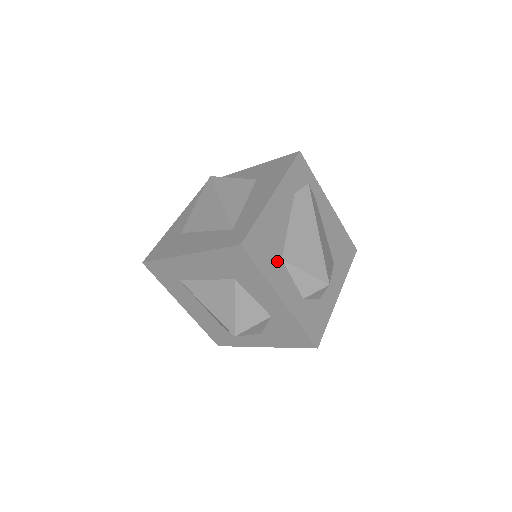
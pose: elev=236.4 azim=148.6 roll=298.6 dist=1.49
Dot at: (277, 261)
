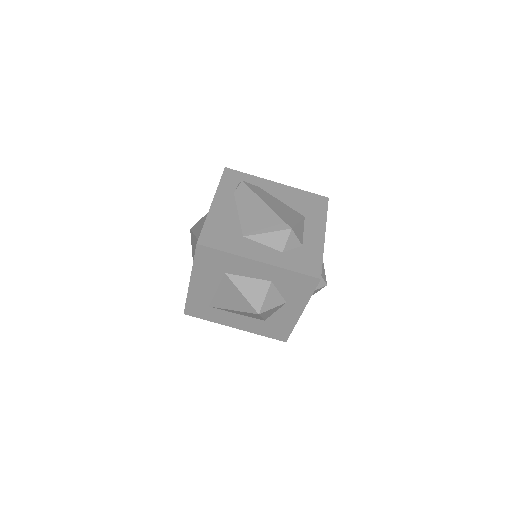
Dot at: (239, 239)
